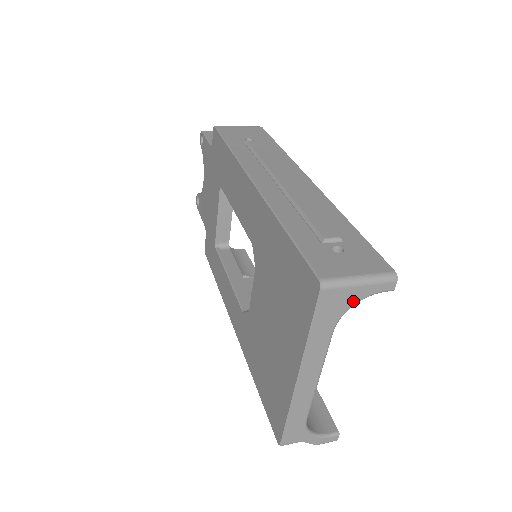
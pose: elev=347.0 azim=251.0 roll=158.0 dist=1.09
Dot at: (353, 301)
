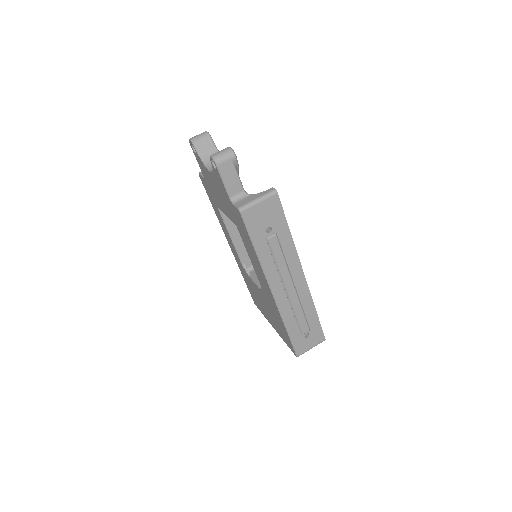
Dot at: occluded
